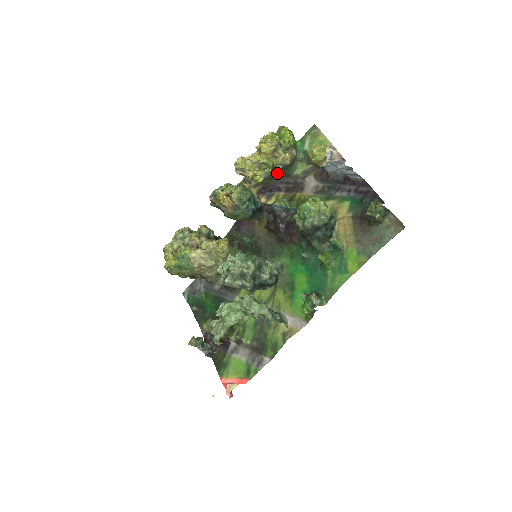
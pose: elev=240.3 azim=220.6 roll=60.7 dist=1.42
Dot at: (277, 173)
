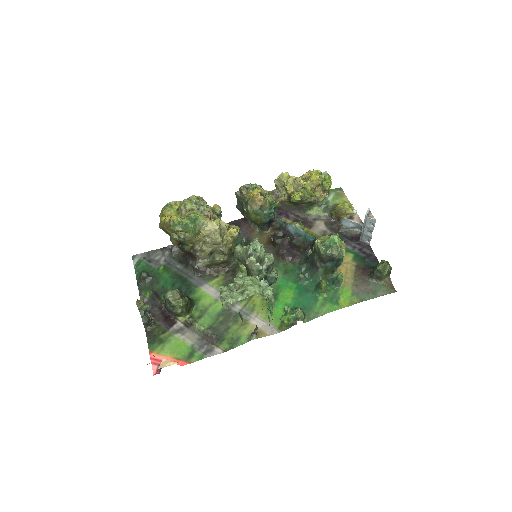
Dot at: (302, 203)
